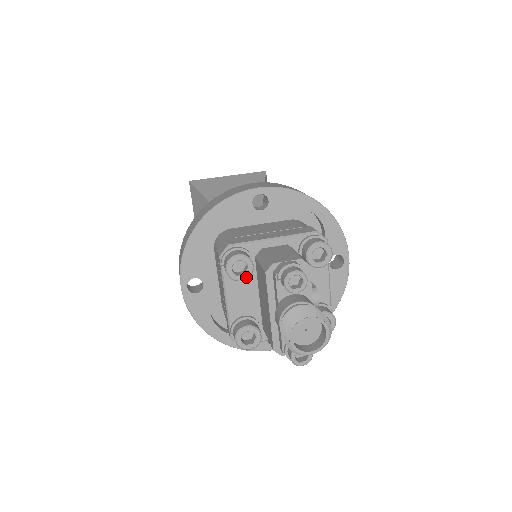
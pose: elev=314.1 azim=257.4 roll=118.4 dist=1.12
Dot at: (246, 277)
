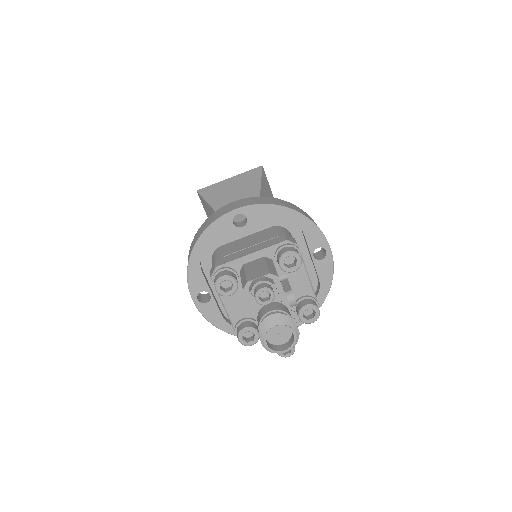
Dot at: (233, 292)
